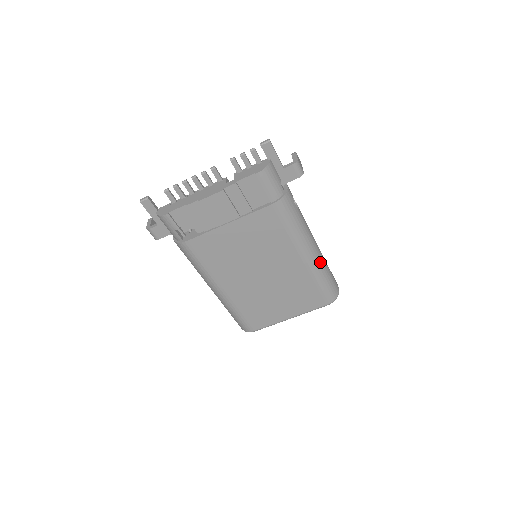
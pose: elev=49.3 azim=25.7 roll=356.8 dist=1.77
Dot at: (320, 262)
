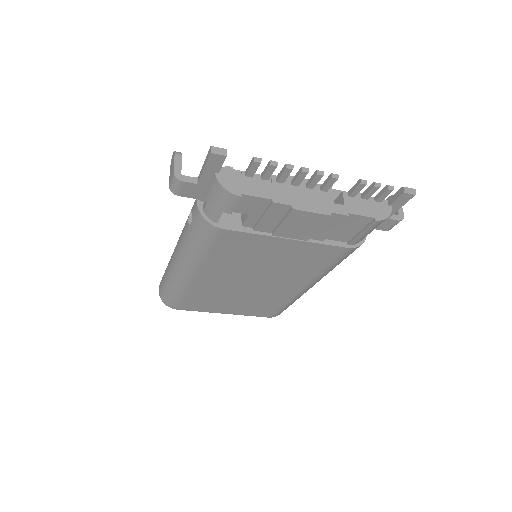
Dot at: occluded
